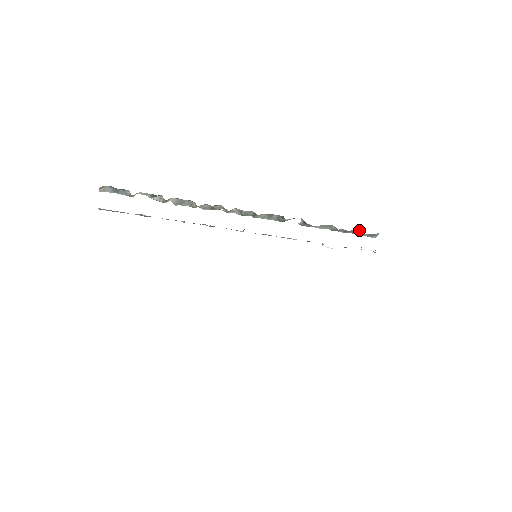
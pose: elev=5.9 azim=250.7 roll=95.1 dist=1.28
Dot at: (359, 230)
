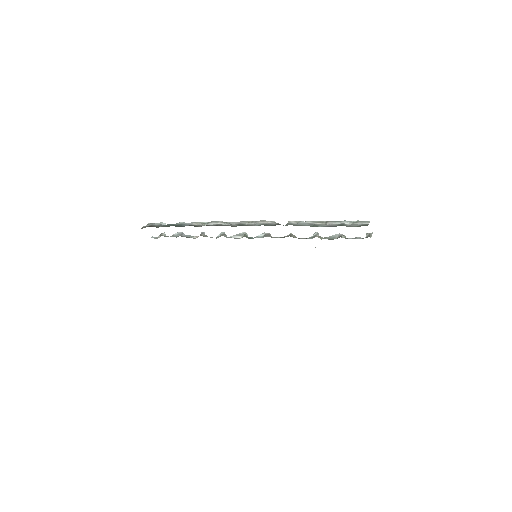
Dot at: occluded
